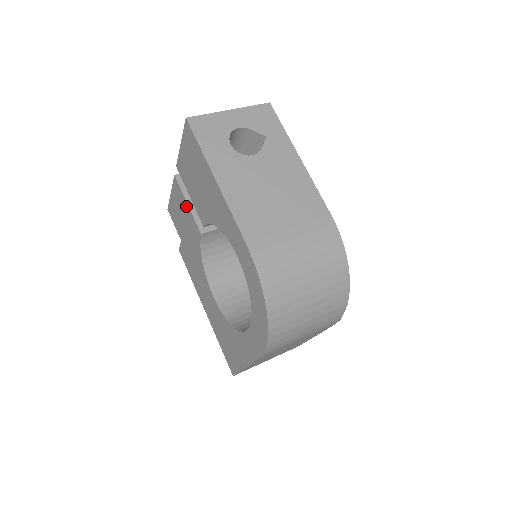
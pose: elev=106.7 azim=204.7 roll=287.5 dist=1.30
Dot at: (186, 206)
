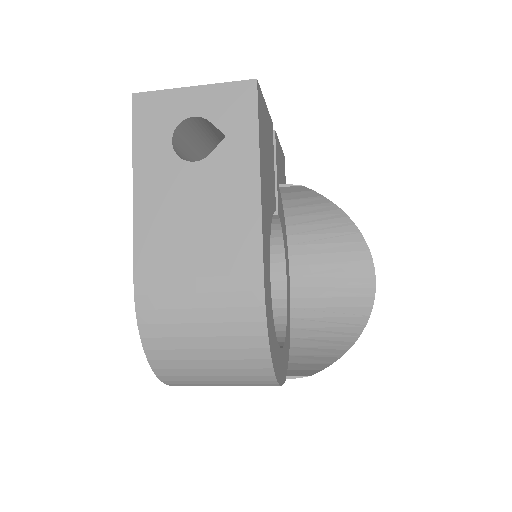
Dot at: occluded
